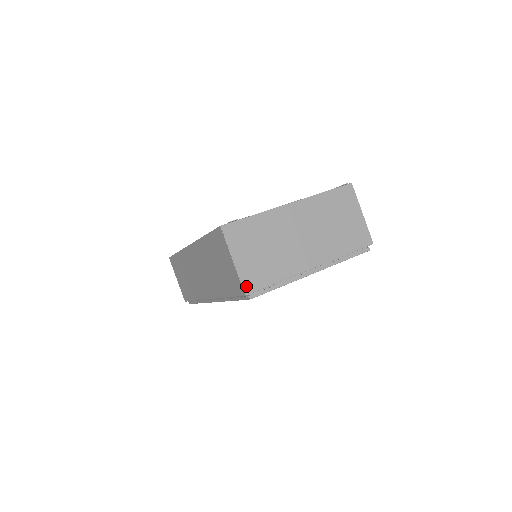
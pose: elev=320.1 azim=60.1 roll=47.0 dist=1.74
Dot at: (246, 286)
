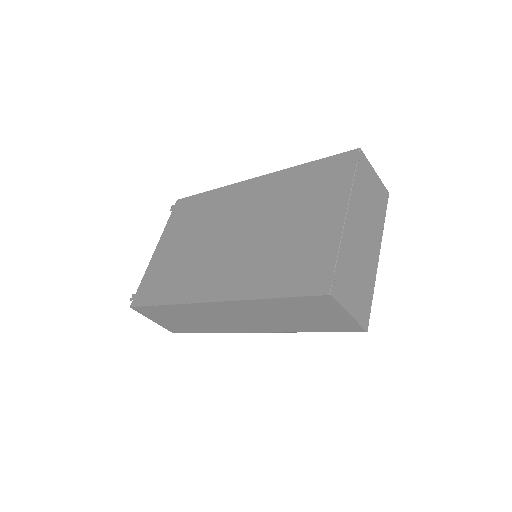
Dot at: (364, 324)
